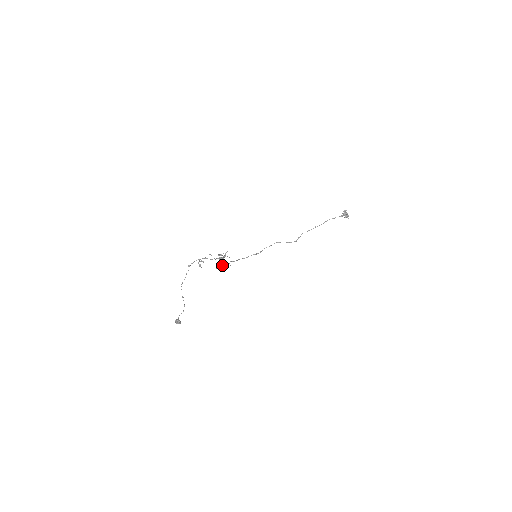
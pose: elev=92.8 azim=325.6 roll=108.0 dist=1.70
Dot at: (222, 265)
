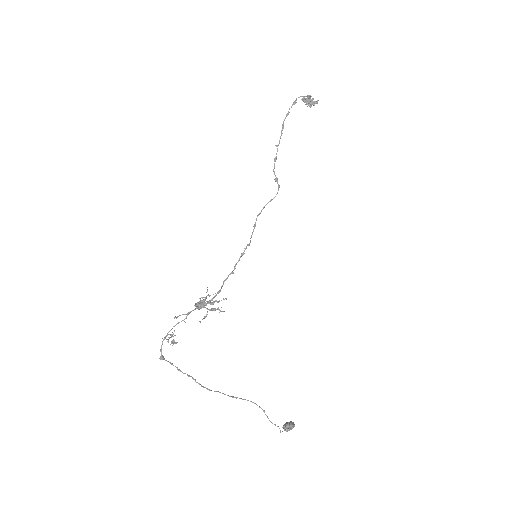
Dot at: occluded
